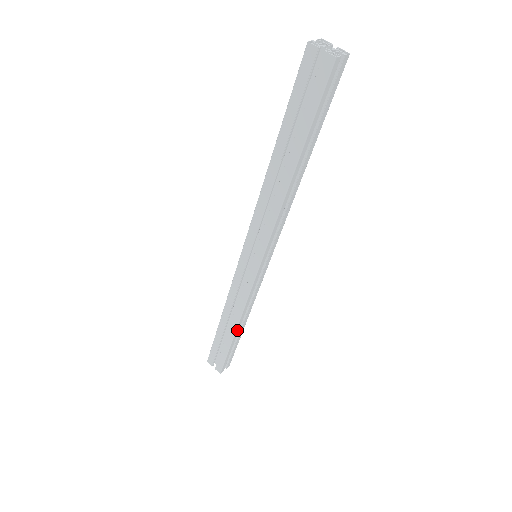
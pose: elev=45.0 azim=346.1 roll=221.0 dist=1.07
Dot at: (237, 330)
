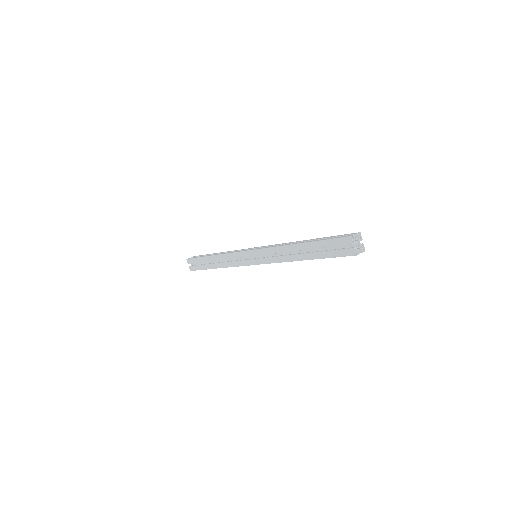
Dot at: occluded
